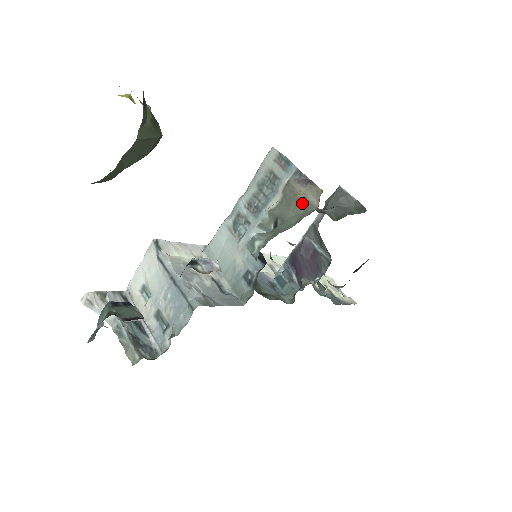
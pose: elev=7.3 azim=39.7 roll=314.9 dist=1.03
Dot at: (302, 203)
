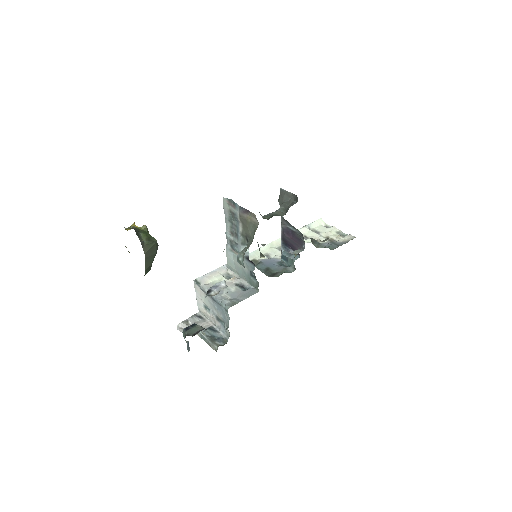
Dot at: (251, 224)
